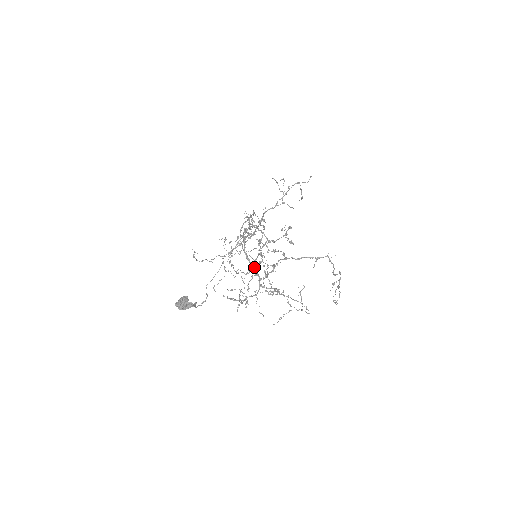
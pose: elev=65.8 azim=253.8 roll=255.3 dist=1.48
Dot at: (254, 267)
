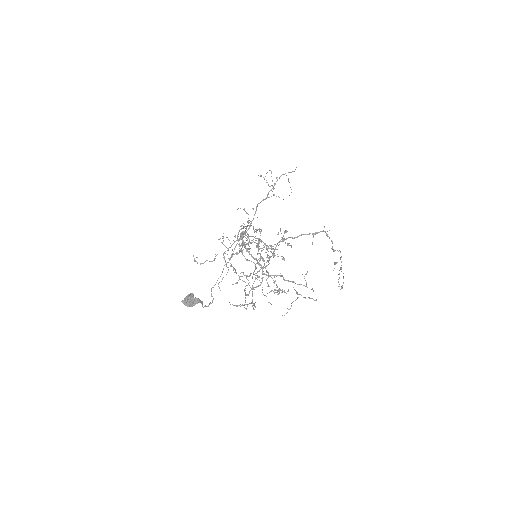
Dot at: (255, 258)
